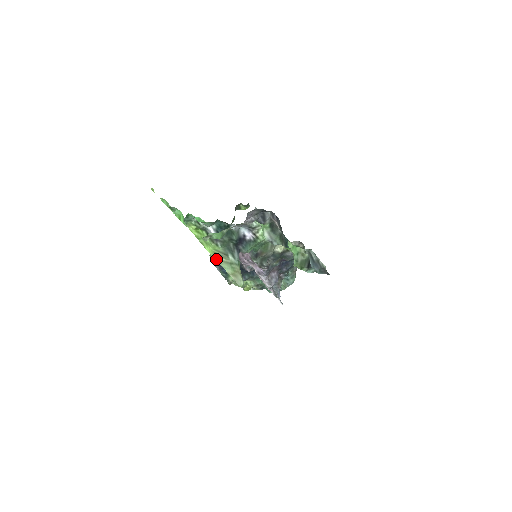
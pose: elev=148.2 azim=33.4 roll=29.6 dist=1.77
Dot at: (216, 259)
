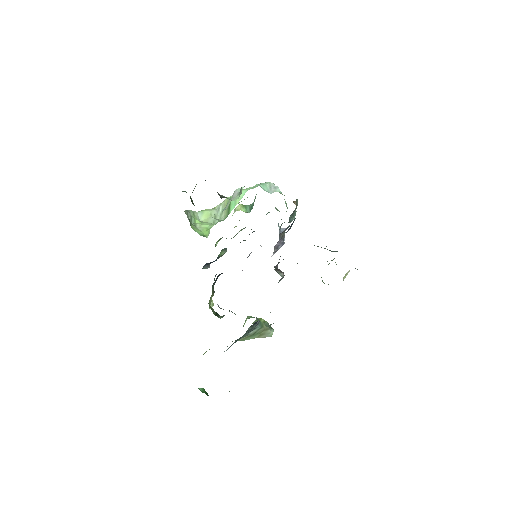
Dot at: occluded
